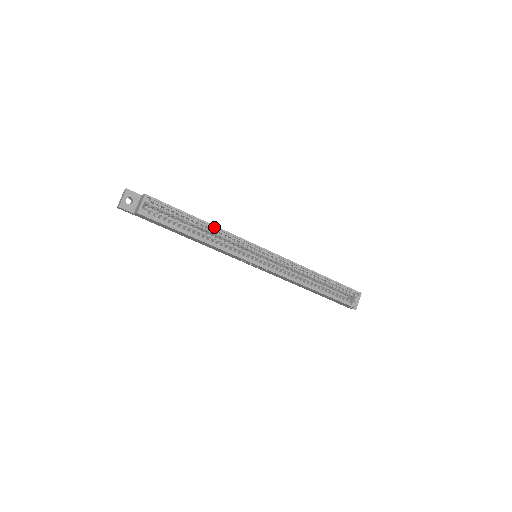
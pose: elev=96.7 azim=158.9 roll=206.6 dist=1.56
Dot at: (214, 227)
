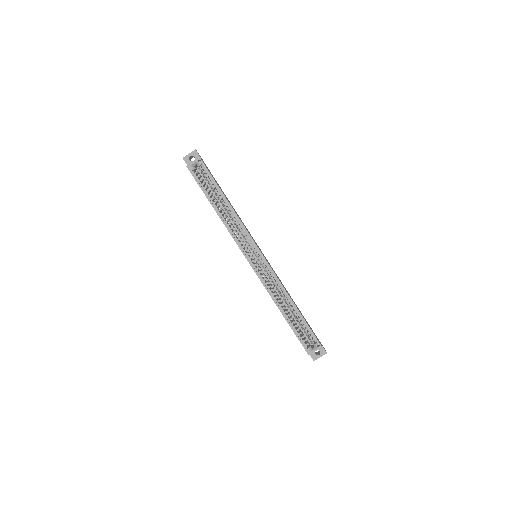
Dot at: (232, 210)
